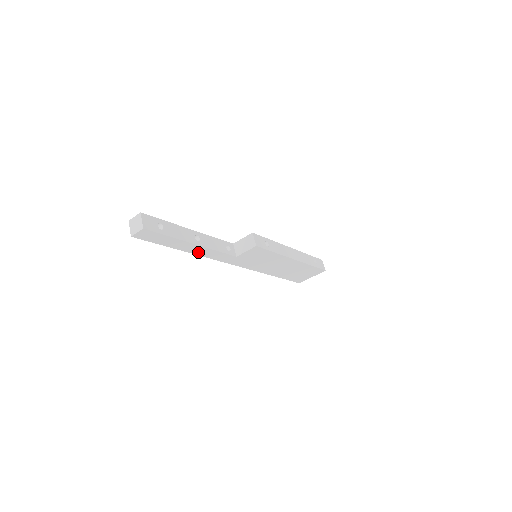
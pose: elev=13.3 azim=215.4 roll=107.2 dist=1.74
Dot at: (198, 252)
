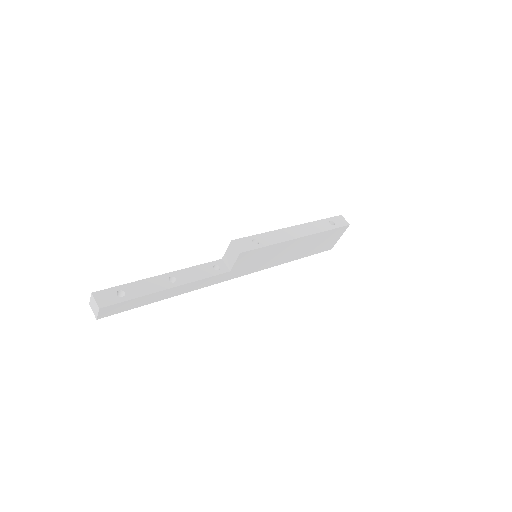
Dot at: (183, 291)
